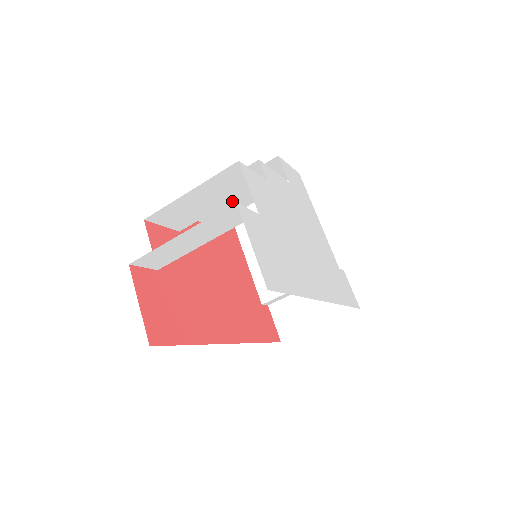
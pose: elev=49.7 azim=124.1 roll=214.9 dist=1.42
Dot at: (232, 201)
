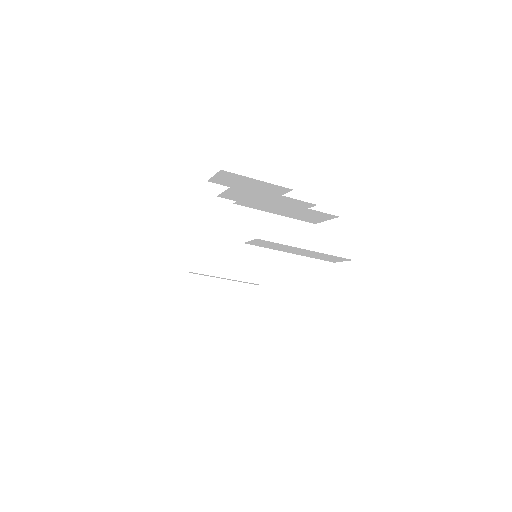
Dot at: occluded
